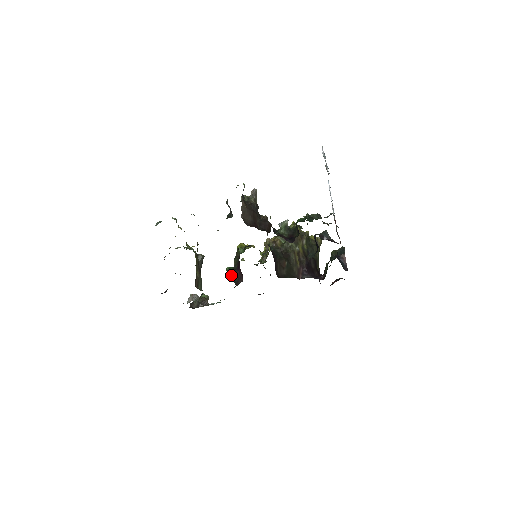
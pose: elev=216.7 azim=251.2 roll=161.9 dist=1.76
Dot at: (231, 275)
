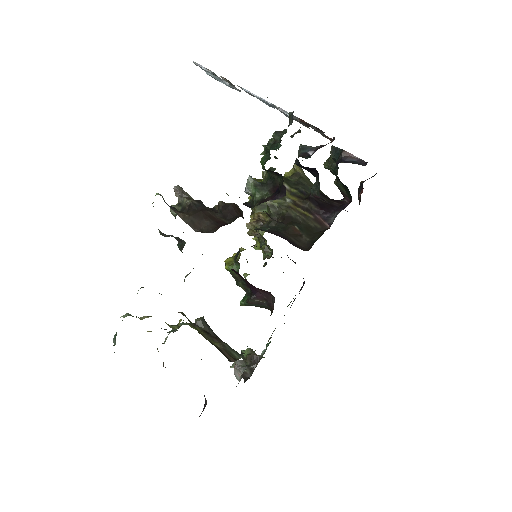
Dot at: (253, 305)
